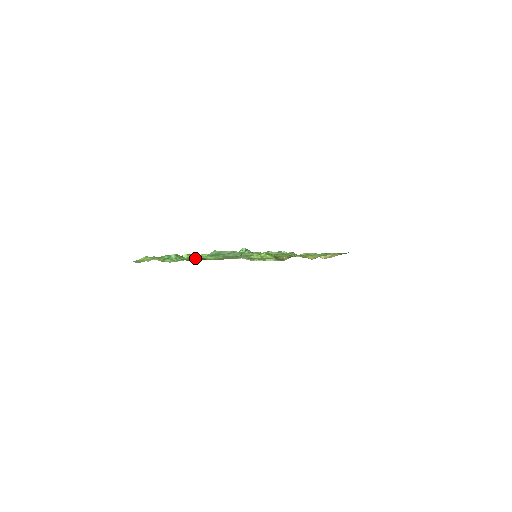
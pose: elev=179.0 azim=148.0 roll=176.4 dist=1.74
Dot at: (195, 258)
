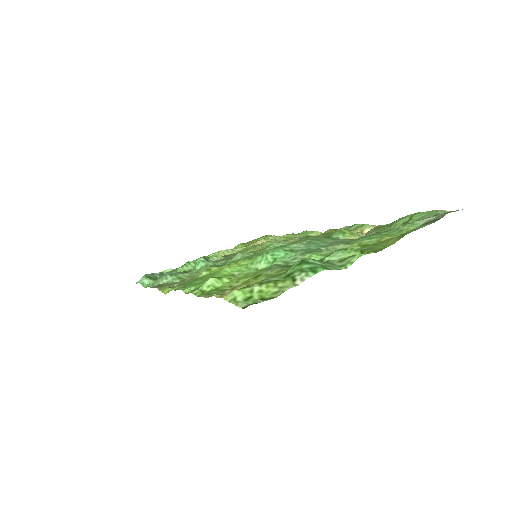
Dot at: (352, 251)
